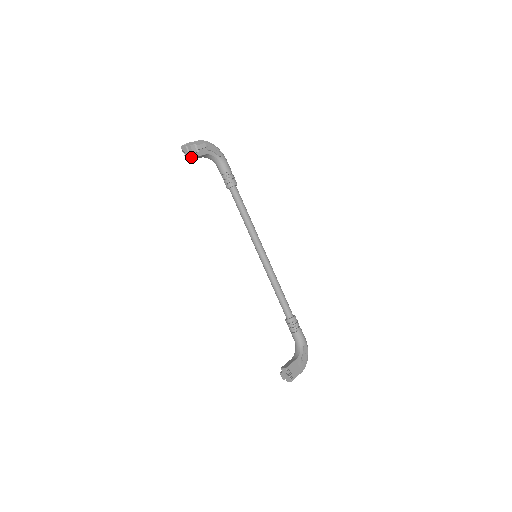
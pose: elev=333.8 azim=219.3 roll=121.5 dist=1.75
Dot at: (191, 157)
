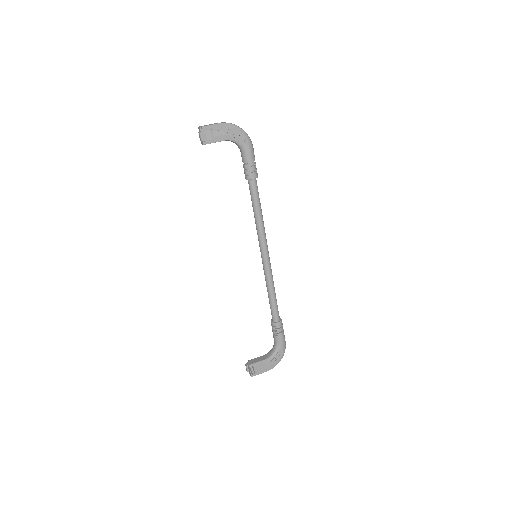
Dot at: (204, 143)
